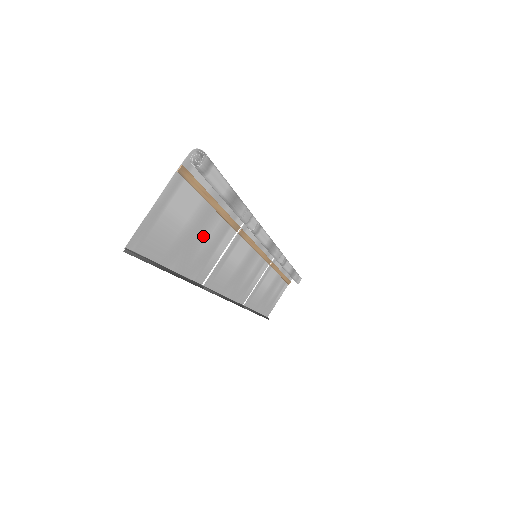
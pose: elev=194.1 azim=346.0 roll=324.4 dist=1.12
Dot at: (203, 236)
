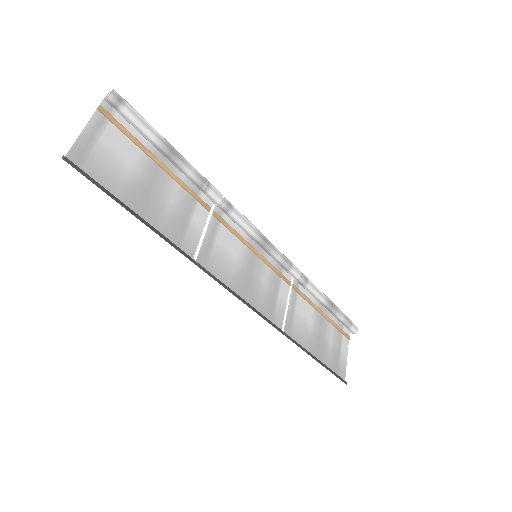
Dot at: (163, 195)
